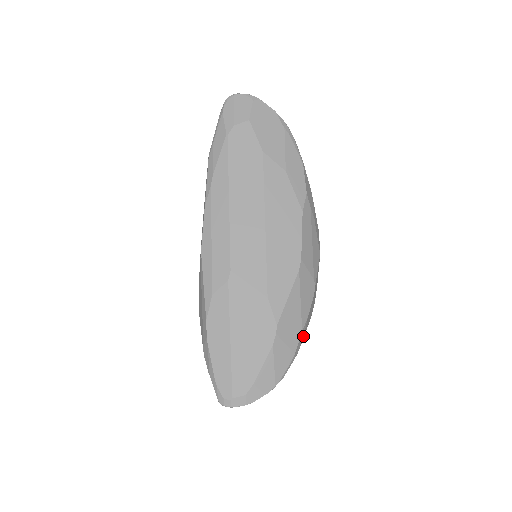
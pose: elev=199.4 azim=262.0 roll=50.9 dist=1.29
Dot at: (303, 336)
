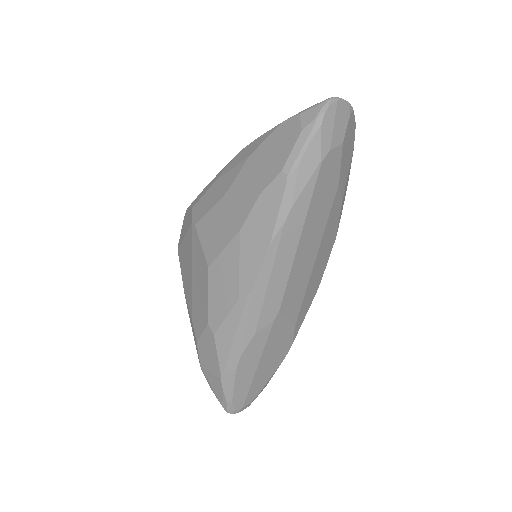
Dot at: occluded
